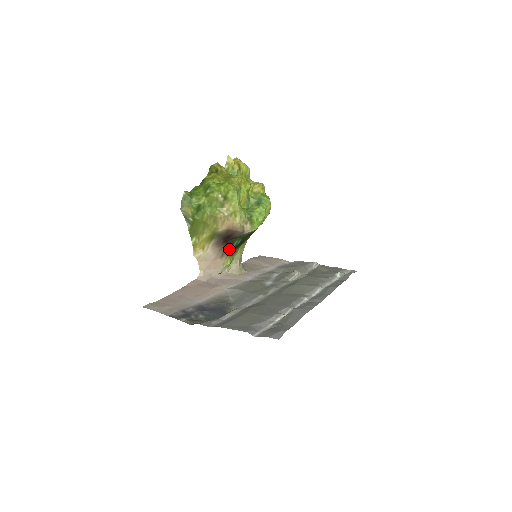
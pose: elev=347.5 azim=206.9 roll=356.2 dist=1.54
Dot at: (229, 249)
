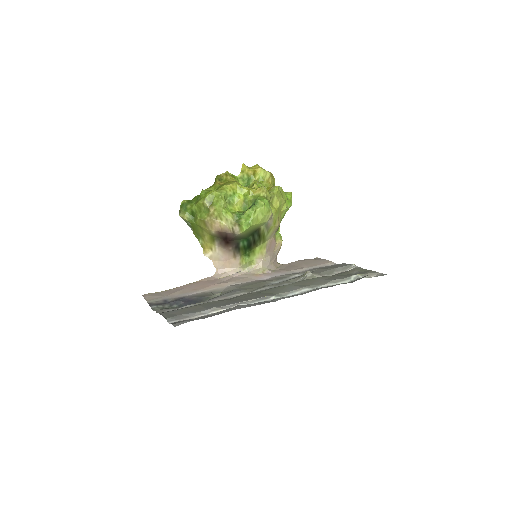
Dot at: (239, 250)
